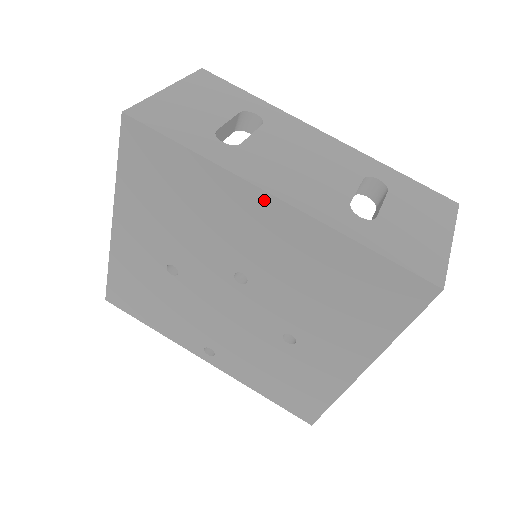
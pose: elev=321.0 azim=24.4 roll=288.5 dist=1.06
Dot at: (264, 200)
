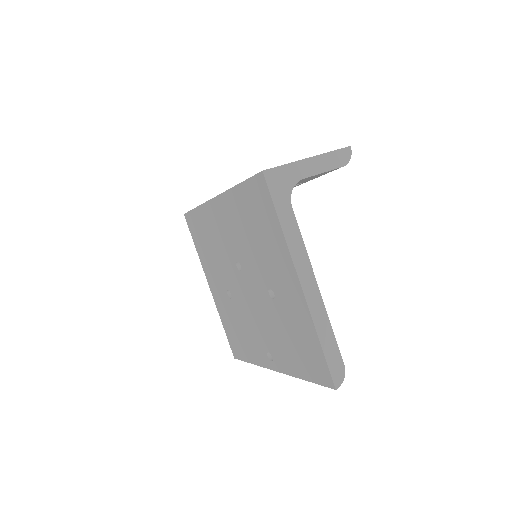
Dot at: (215, 204)
